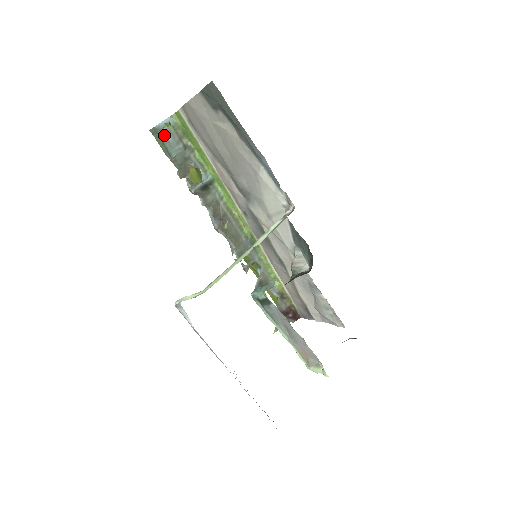
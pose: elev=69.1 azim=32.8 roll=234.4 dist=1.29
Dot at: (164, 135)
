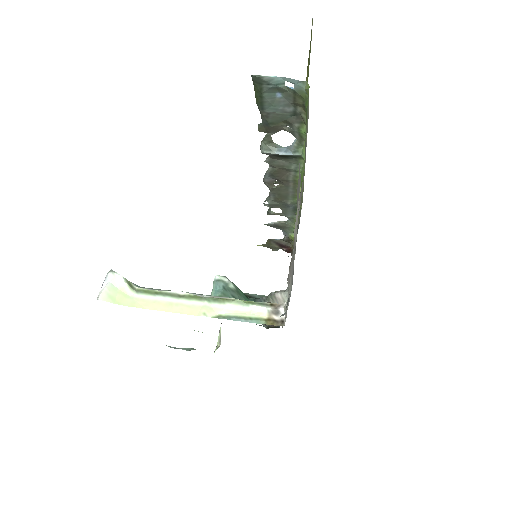
Dot at: (272, 90)
